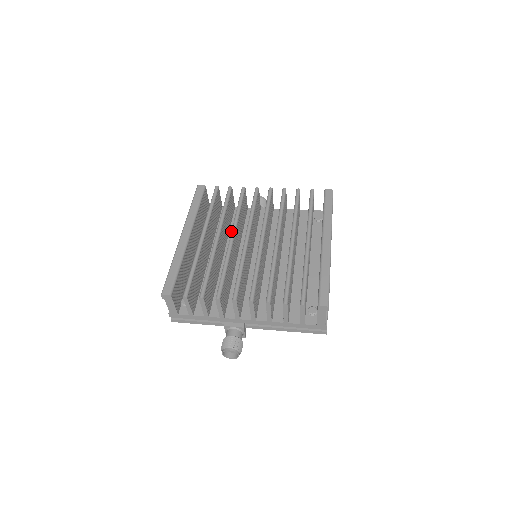
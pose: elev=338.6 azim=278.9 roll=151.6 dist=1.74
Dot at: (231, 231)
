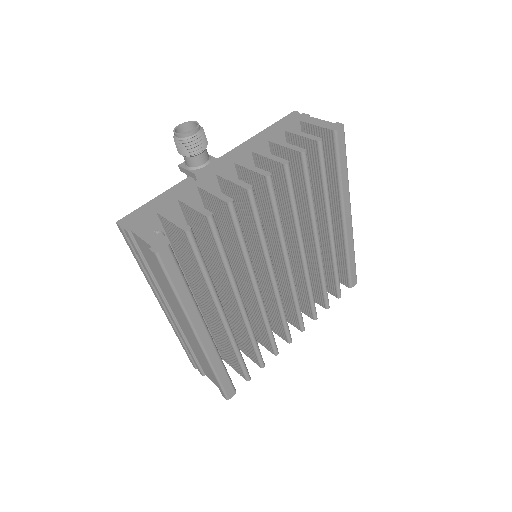
Dot at: (253, 284)
